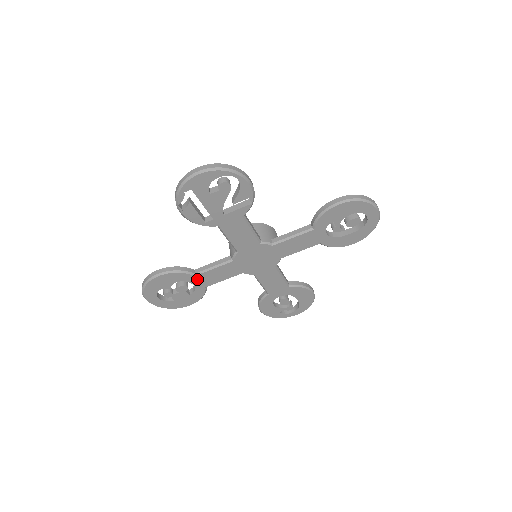
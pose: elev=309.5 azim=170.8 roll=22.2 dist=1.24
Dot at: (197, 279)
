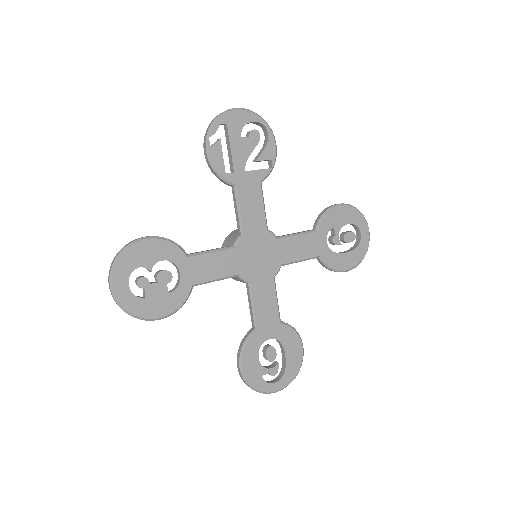
Dot at: (188, 265)
